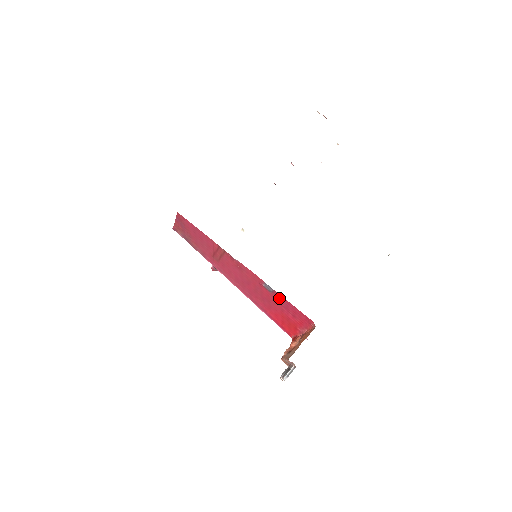
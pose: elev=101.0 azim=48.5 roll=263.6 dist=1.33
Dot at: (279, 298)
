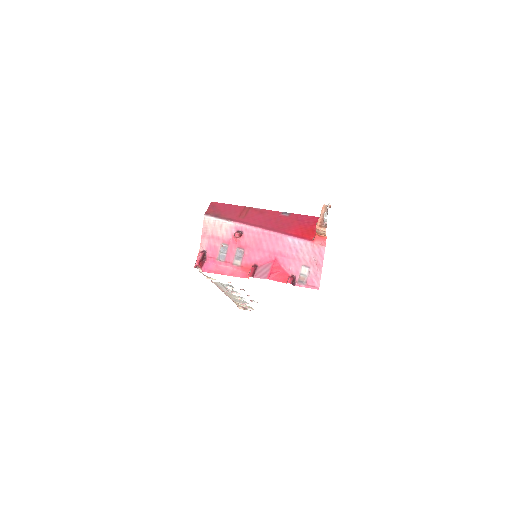
Dot at: (295, 216)
